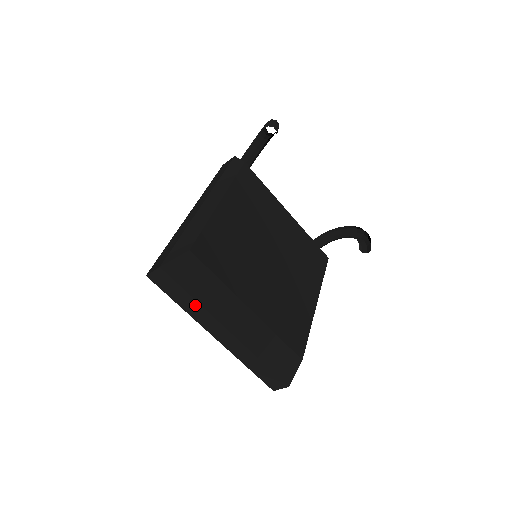
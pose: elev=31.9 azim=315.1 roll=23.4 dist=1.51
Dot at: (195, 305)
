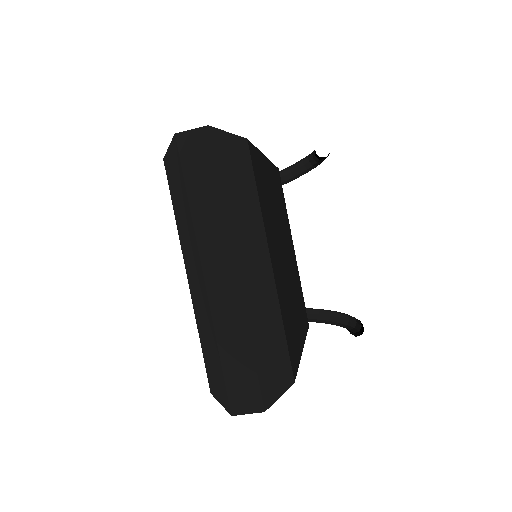
Dot at: (215, 206)
